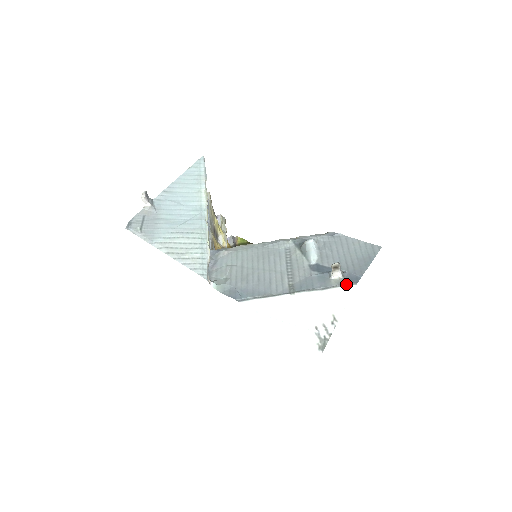
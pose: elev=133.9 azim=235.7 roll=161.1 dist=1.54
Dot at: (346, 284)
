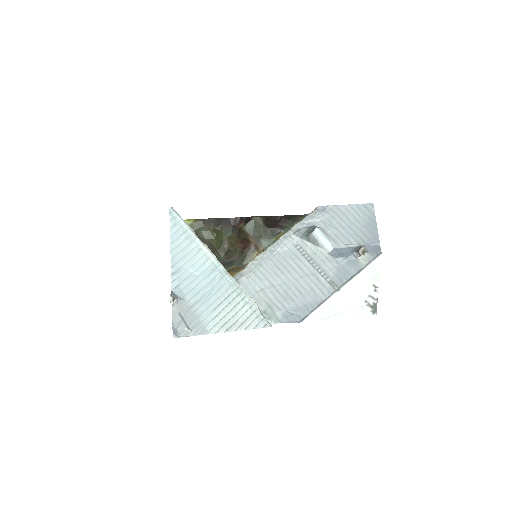
Dot at: (374, 258)
